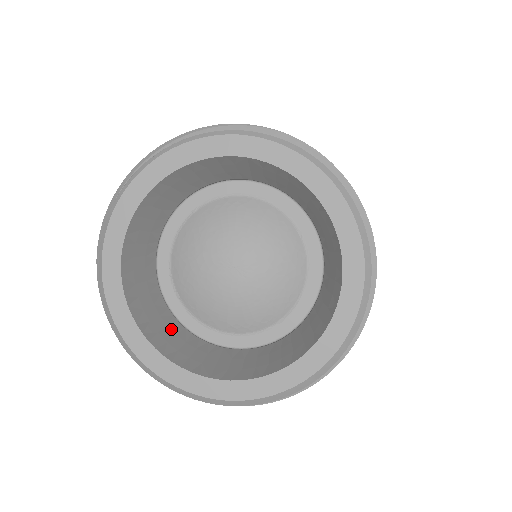
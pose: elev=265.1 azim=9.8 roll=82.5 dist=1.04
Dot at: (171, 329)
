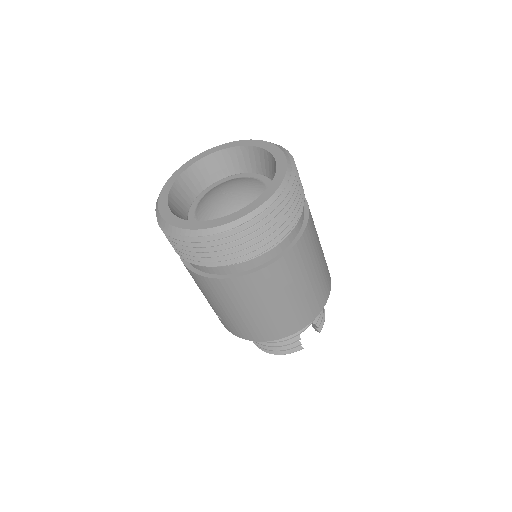
Dot at: (181, 210)
